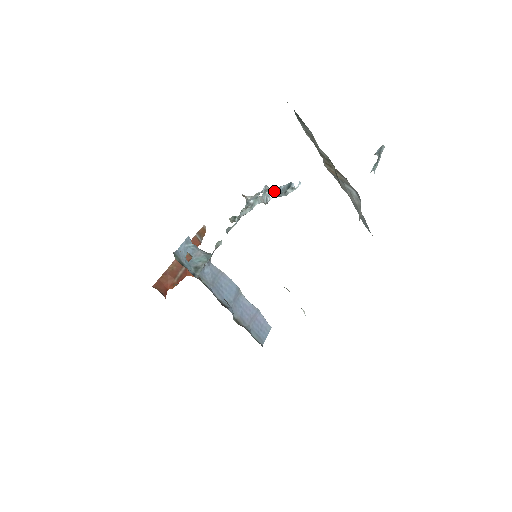
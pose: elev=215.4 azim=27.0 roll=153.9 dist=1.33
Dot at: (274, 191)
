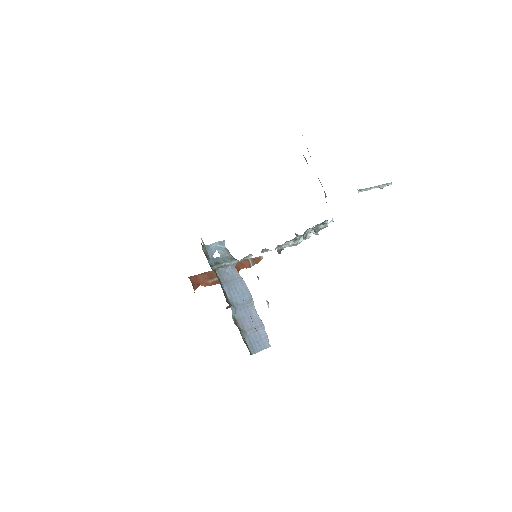
Dot at: occluded
